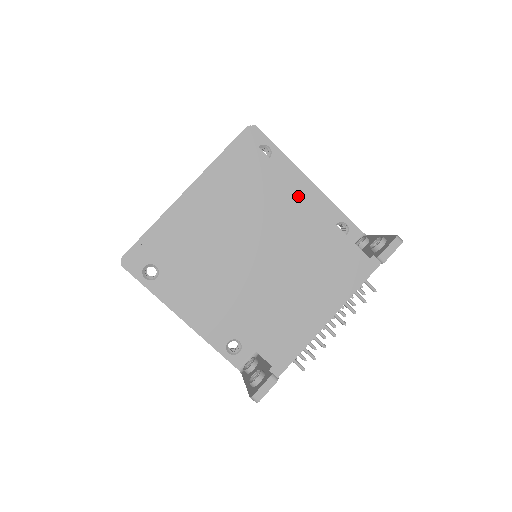
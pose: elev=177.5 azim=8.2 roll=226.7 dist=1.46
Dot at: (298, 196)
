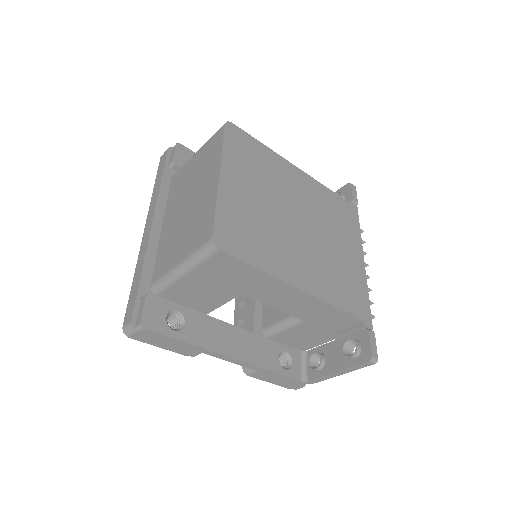
Dot at: (288, 165)
